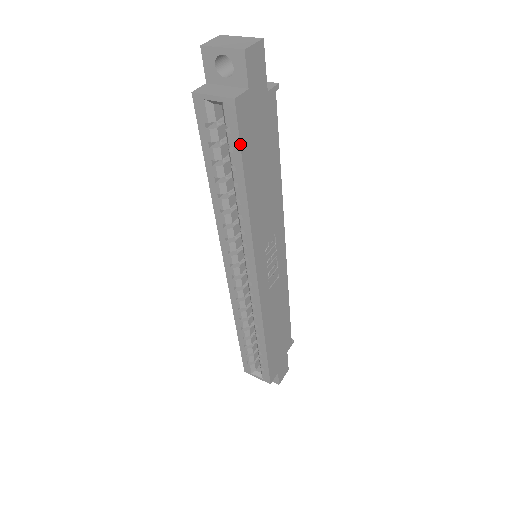
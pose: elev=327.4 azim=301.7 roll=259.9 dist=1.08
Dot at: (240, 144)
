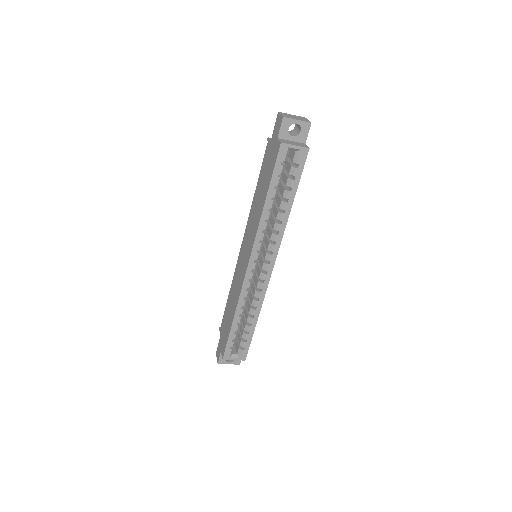
Dot at: (301, 174)
